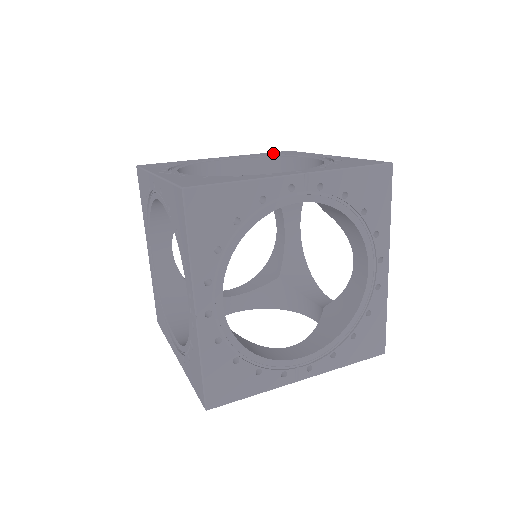
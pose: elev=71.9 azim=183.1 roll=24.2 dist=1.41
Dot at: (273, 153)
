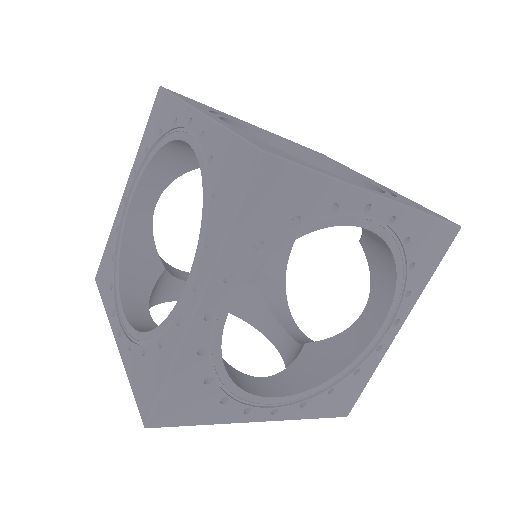
Dot at: (151, 126)
